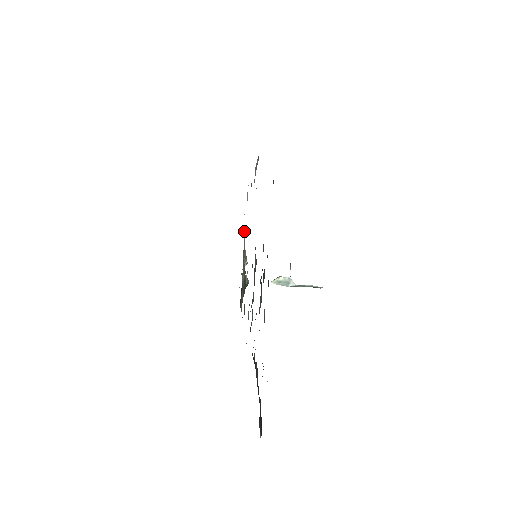
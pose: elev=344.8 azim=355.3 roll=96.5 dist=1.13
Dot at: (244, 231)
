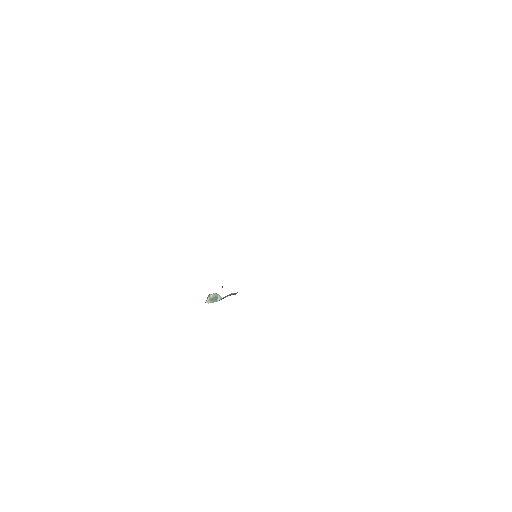
Dot at: occluded
